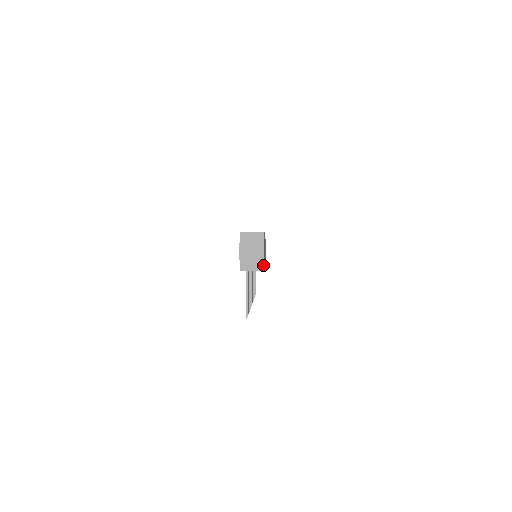
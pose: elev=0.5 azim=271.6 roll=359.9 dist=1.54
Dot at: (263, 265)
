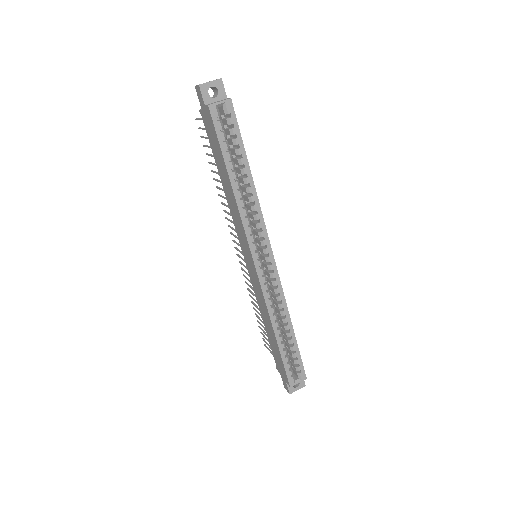
Dot at: occluded
